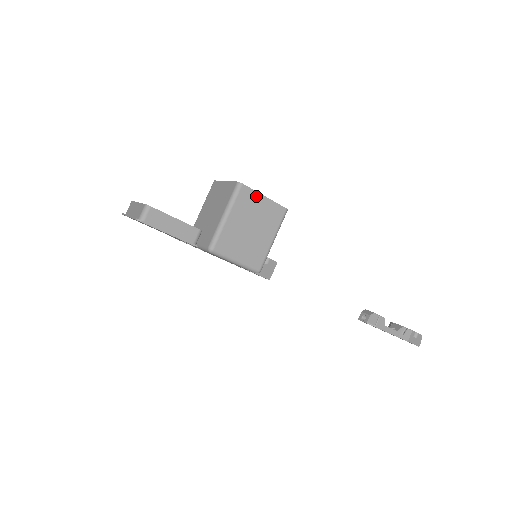
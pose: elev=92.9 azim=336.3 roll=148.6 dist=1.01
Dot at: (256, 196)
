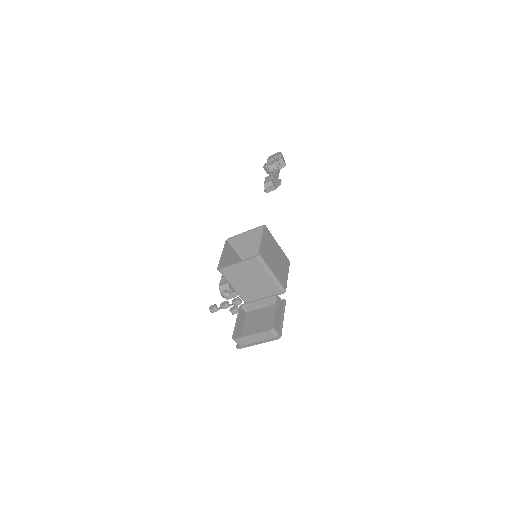
Dot at: (263, 246)
